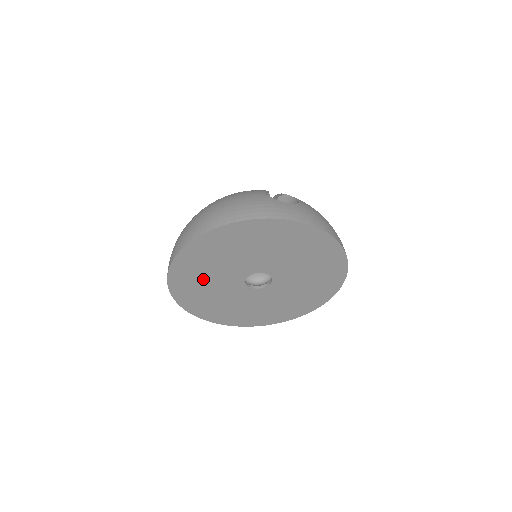
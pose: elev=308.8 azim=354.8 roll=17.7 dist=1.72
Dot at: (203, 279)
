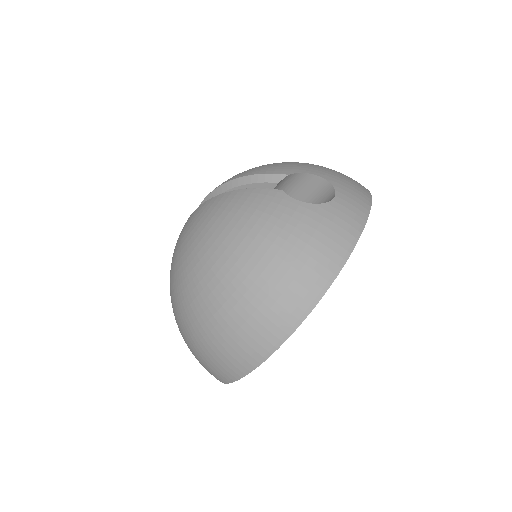
Dot at: occluded
